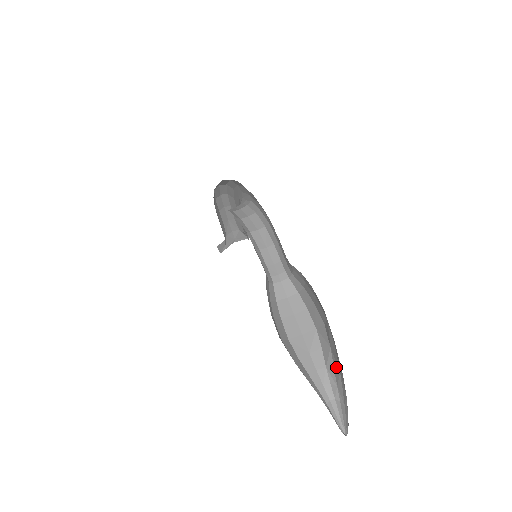
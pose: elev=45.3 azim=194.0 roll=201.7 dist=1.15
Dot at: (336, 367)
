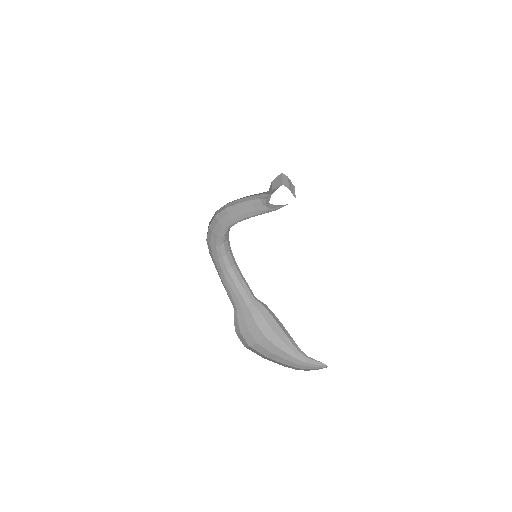
Dot at: occluded
